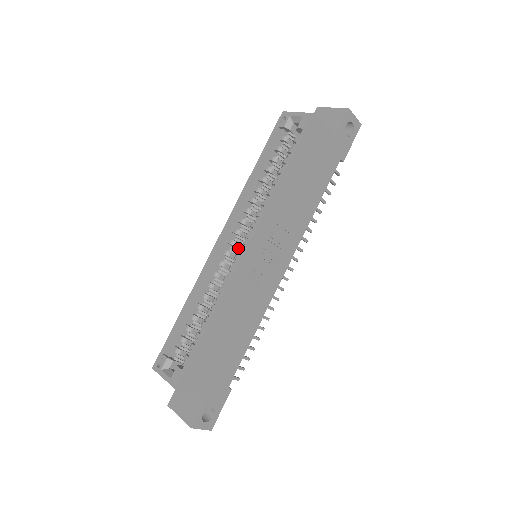
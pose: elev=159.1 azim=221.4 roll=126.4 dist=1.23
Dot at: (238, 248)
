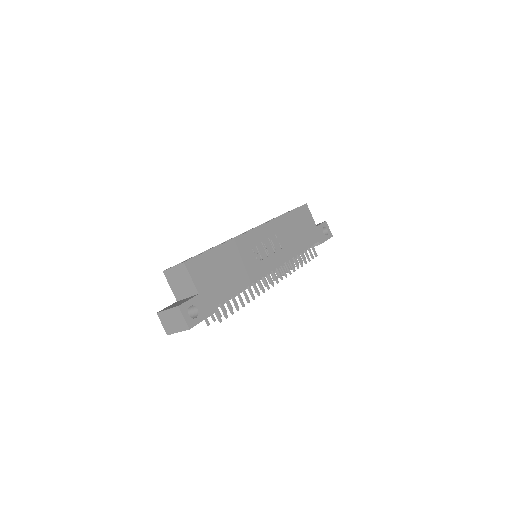
Dot at: occluded
